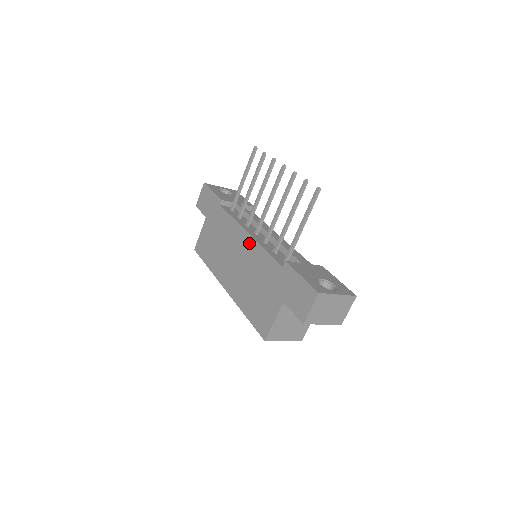
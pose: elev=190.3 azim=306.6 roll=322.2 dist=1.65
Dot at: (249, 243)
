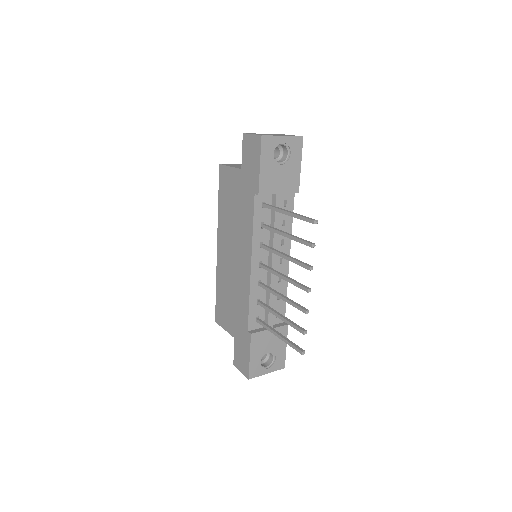
Dot at: (246, 273)
